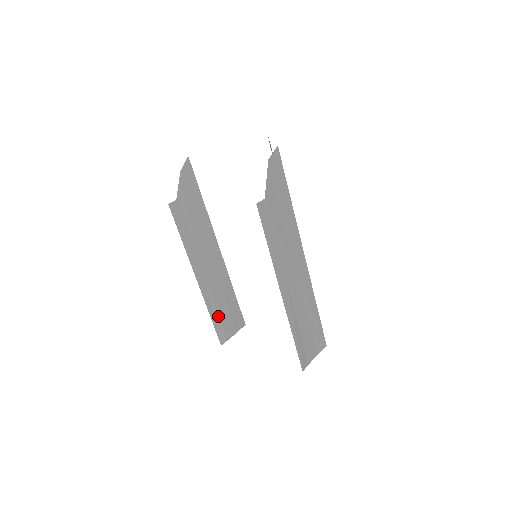
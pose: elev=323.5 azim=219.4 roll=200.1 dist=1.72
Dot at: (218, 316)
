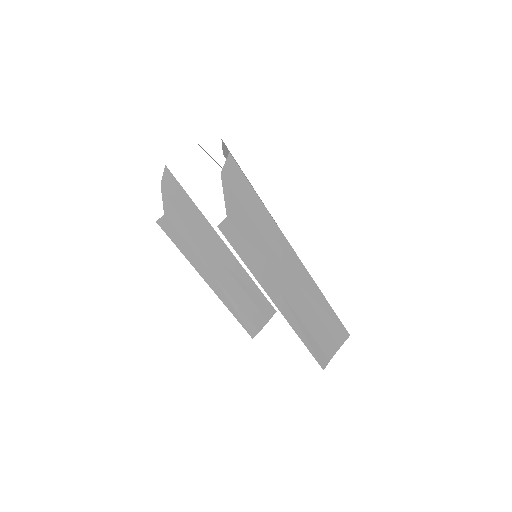
Dot at: (242, 312)
